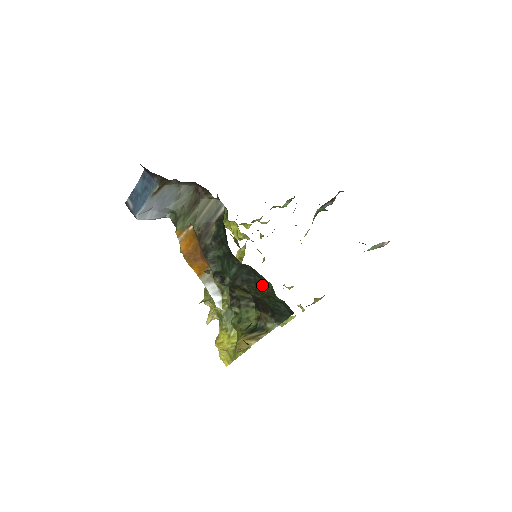
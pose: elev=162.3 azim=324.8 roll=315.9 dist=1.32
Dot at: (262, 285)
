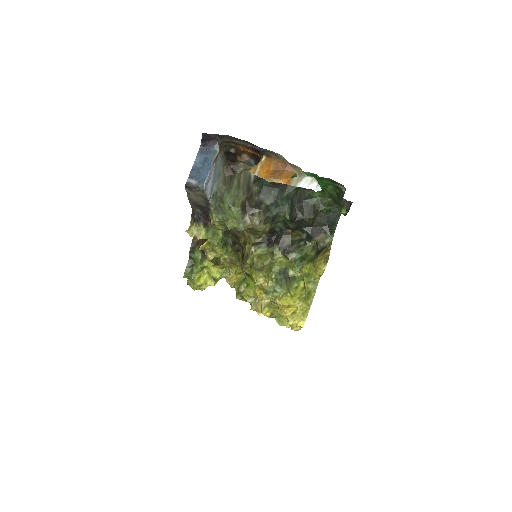
Dot at: (312, 204)
